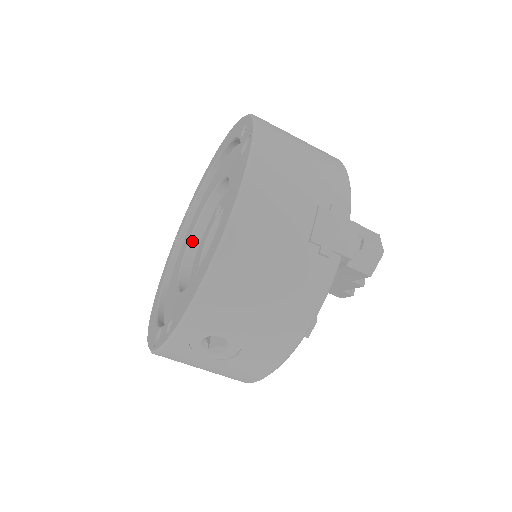
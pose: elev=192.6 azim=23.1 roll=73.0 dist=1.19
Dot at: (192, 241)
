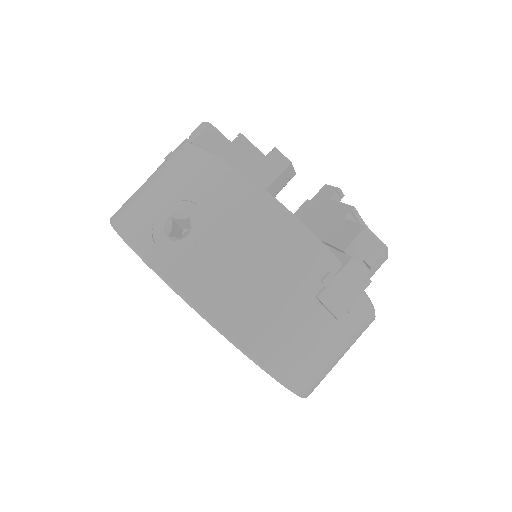
Dot at: occluded
